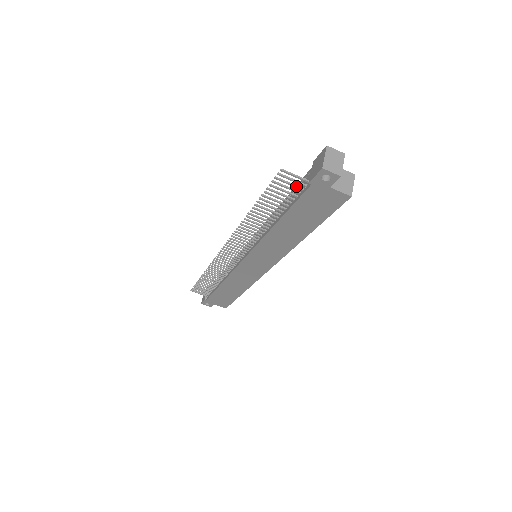
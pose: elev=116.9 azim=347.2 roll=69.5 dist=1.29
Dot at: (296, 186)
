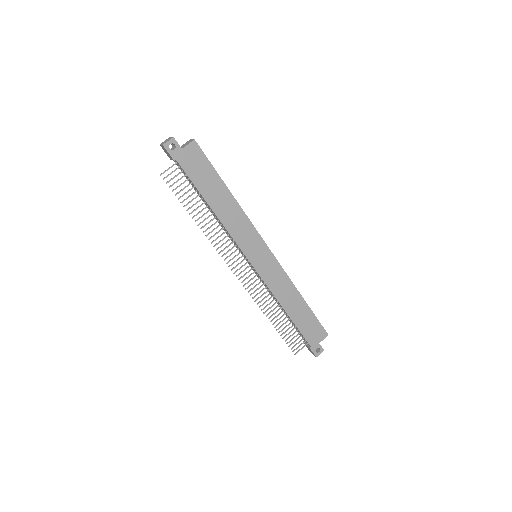
Dot at: (178, 174)
